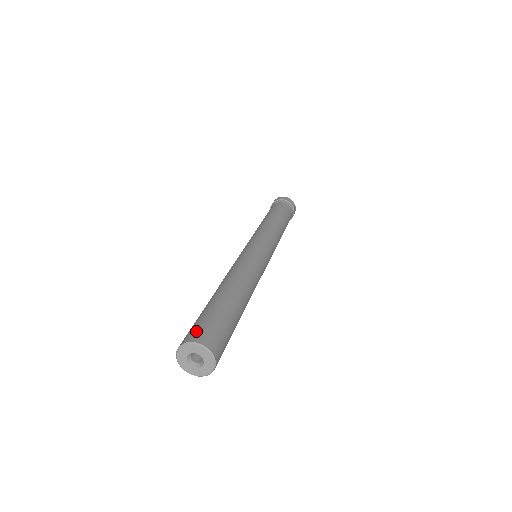
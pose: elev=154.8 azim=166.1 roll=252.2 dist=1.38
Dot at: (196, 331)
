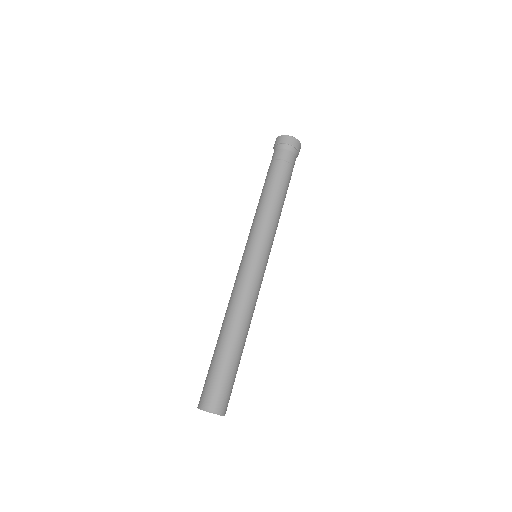
Dot at: (214, 399)
